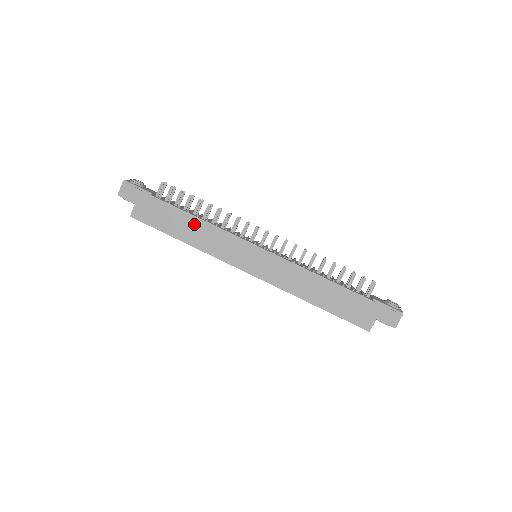
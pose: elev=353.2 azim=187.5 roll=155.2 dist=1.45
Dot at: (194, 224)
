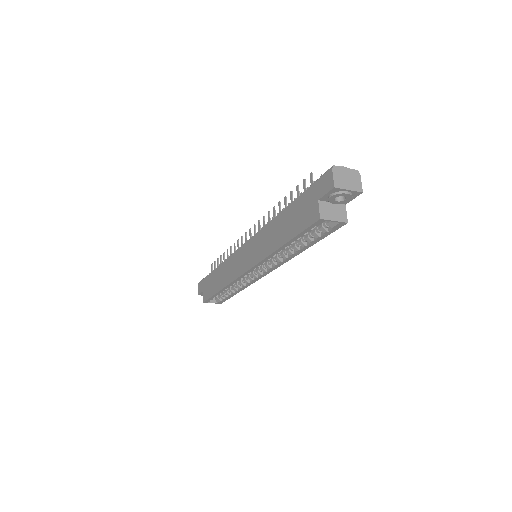
Dot at: (220, 271)
